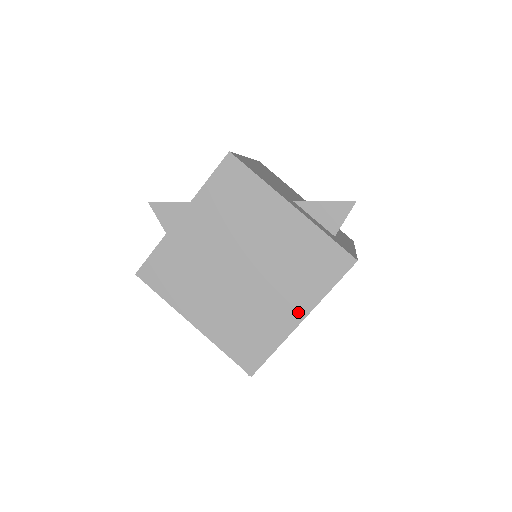
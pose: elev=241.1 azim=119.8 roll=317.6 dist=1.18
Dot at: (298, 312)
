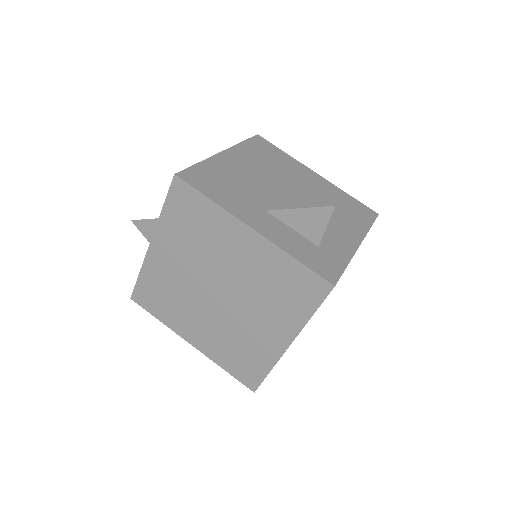
Dot at: (283, 337)
